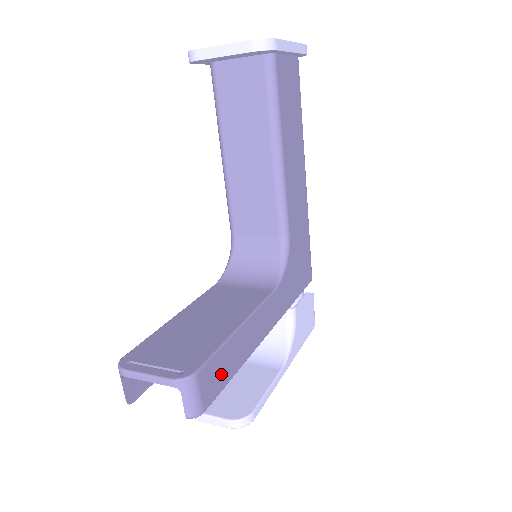
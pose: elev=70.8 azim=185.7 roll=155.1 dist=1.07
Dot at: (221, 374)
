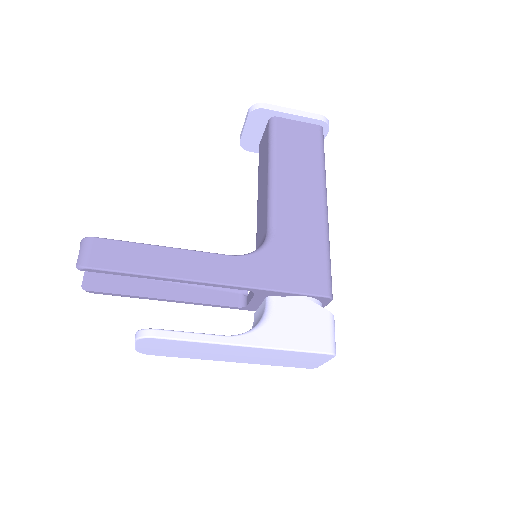
Dot at: (121, 259)
